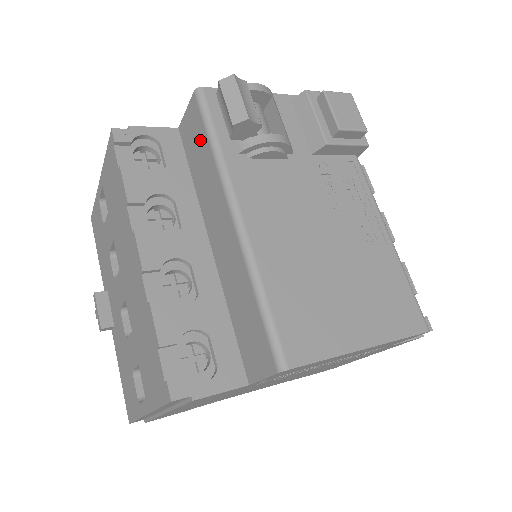
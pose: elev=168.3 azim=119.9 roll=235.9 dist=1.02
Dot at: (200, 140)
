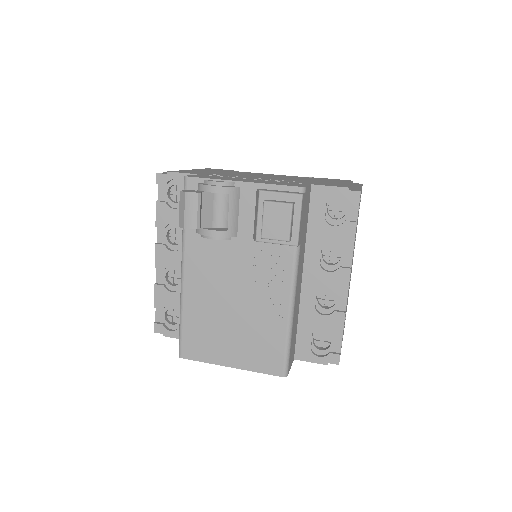
Dot at: occluded
